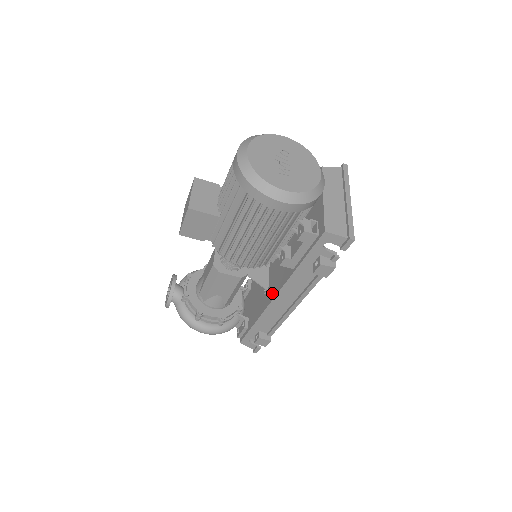
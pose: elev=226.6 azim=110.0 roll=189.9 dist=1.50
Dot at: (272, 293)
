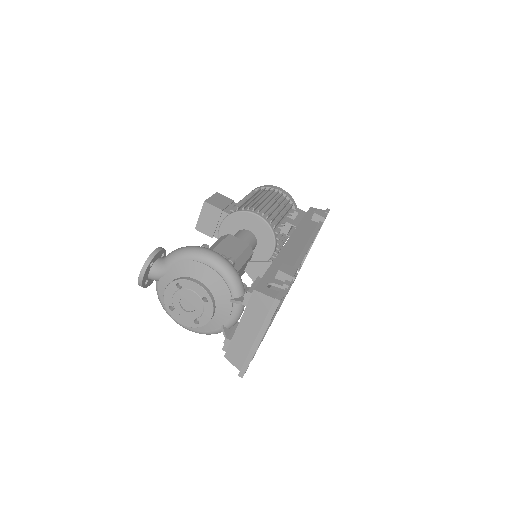
Dot at: occluded
